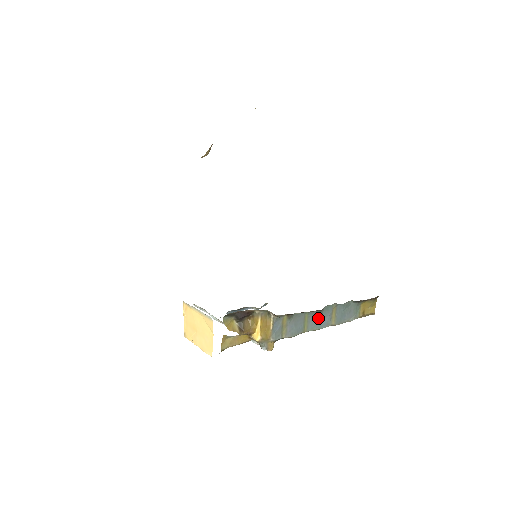
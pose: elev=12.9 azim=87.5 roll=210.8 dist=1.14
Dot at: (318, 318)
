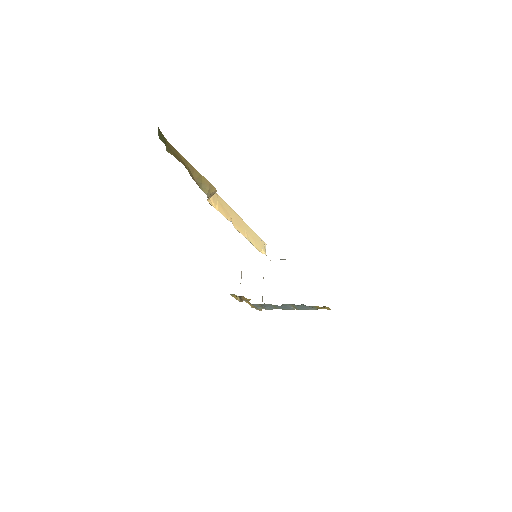
Dot at: (282, 307)
